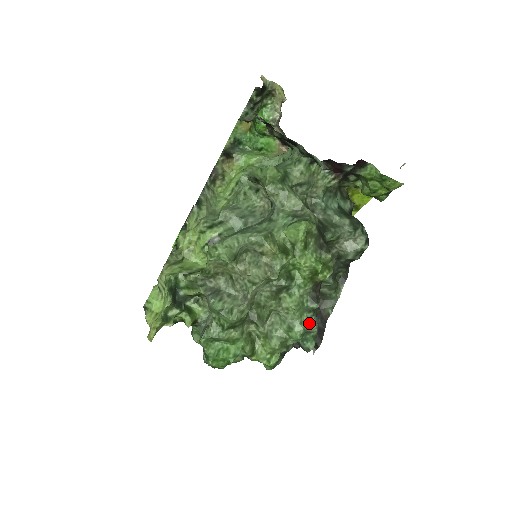
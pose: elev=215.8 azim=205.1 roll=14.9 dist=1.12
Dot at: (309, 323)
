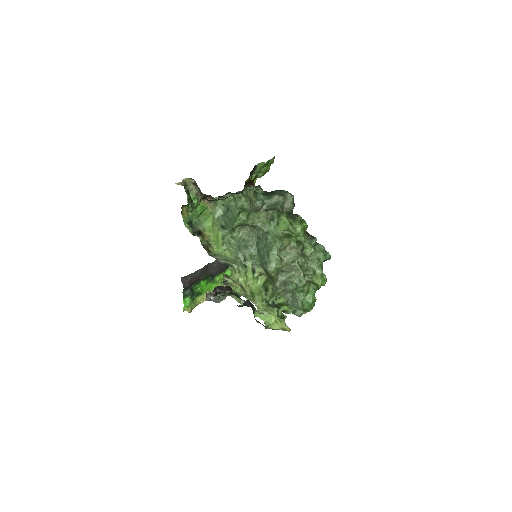
Dot at: (321, 249)
